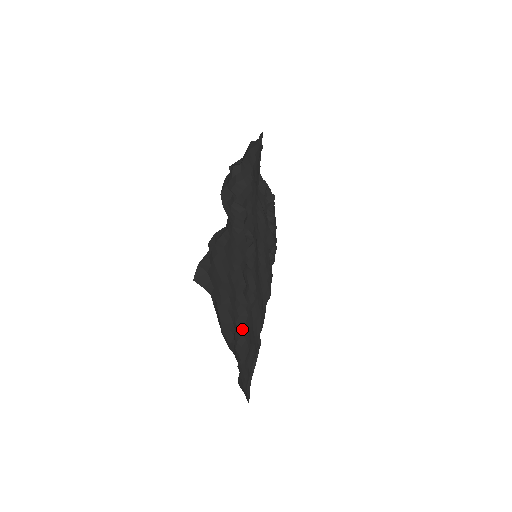
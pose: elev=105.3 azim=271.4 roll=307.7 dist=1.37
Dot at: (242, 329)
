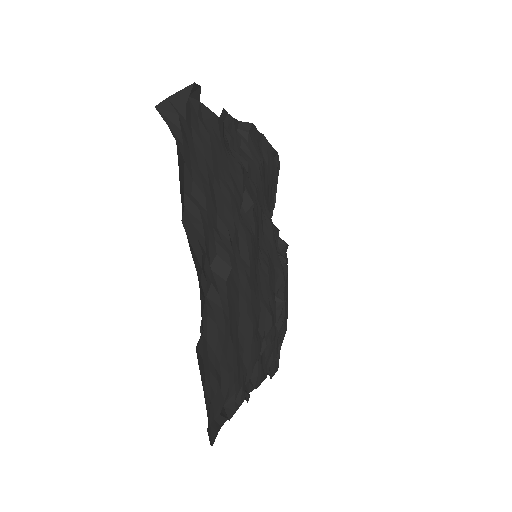
Dot at: (219, 287)
